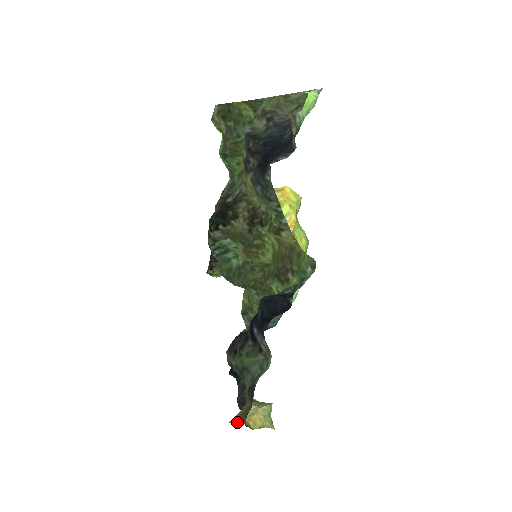
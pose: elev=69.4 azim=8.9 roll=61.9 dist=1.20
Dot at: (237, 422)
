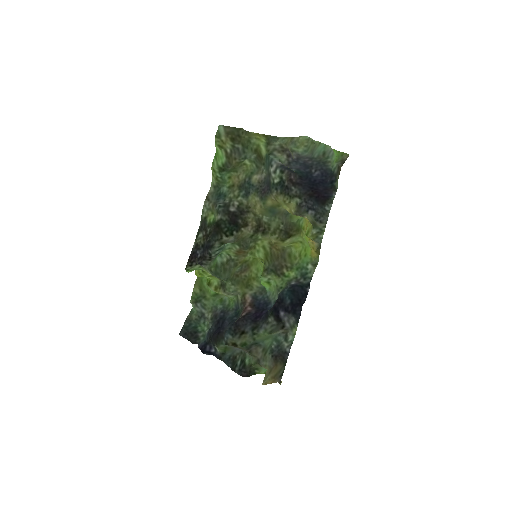
Dot at: occluded
